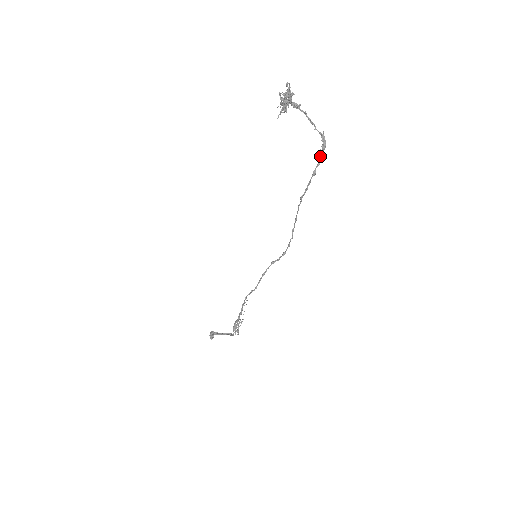
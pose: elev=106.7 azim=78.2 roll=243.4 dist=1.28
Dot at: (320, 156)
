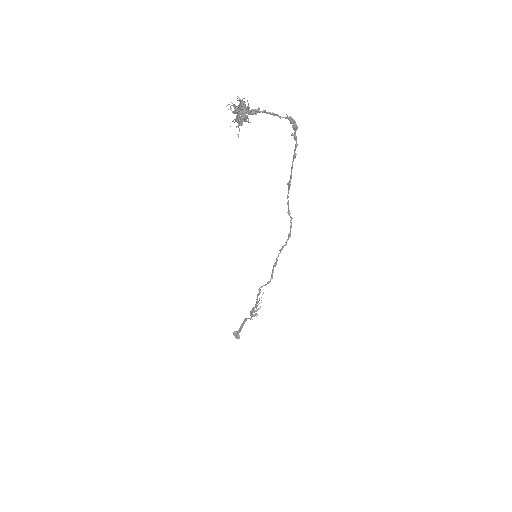
Dot at: (295, 138)
